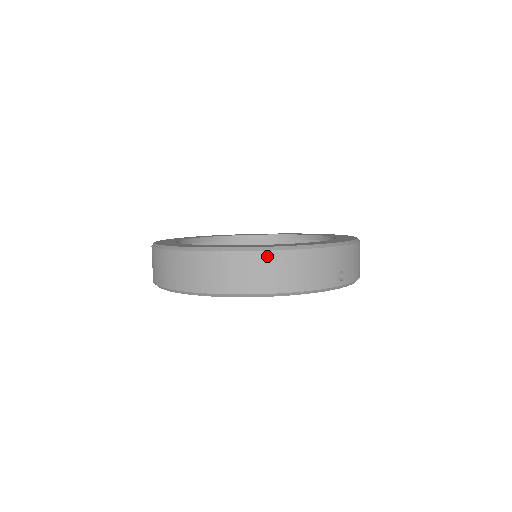
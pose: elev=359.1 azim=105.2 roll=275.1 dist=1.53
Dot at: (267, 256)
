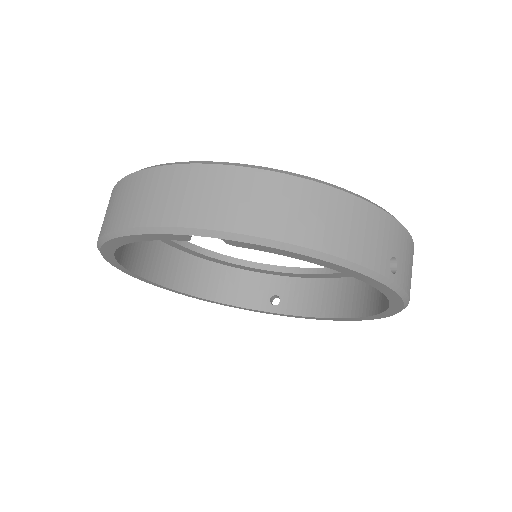
Dot at: (289, 183)
